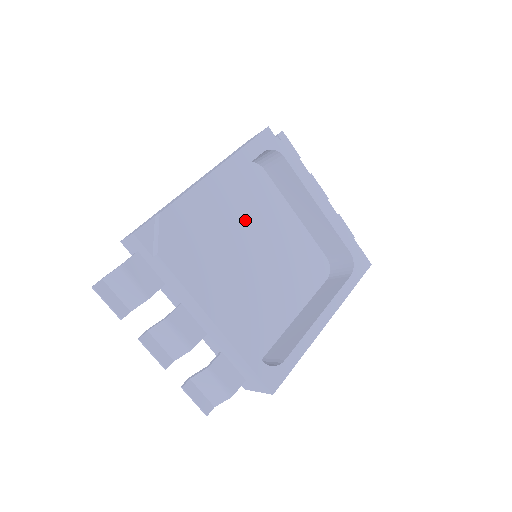
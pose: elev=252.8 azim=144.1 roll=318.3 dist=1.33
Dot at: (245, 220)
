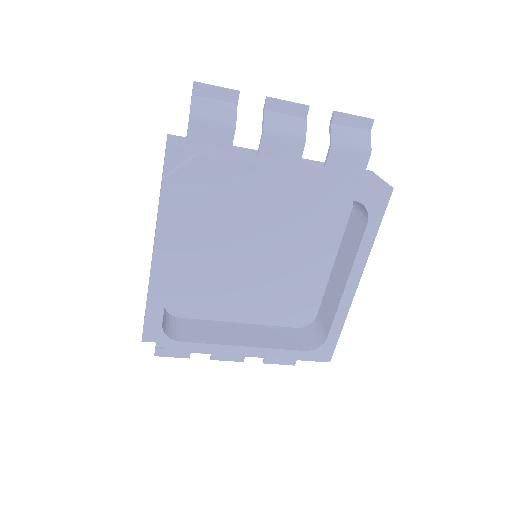
Dot at: (224, 230)
